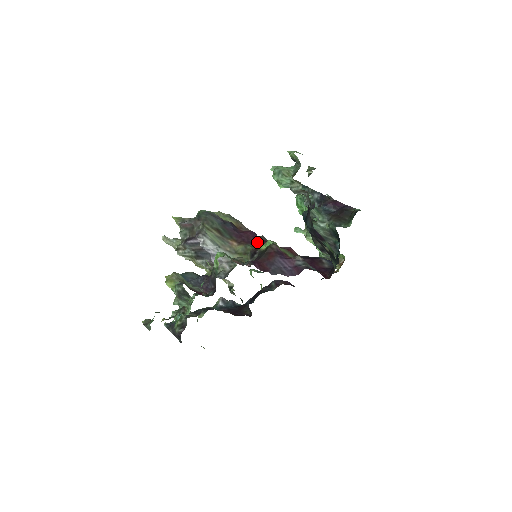
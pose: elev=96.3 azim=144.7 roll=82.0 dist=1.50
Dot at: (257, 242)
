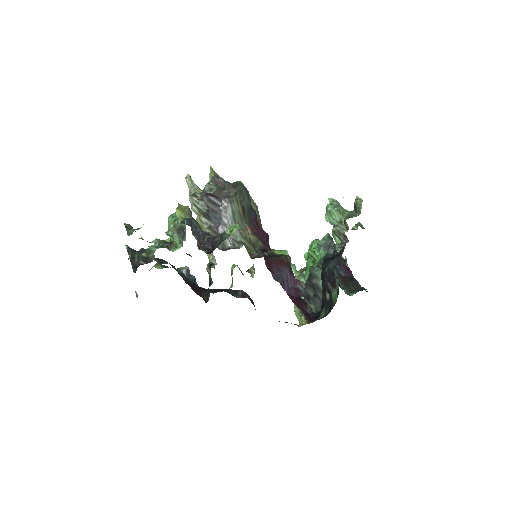
Dot at: occluded
